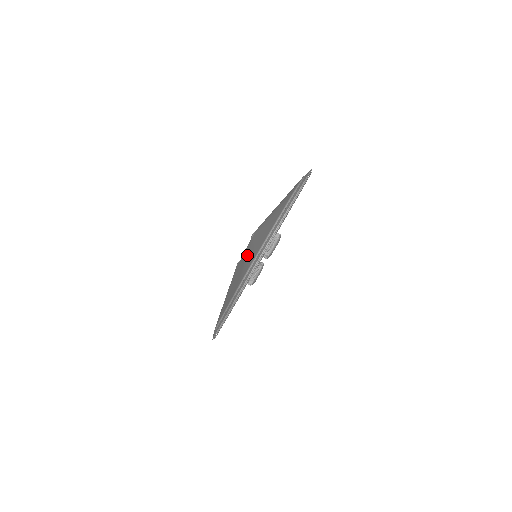
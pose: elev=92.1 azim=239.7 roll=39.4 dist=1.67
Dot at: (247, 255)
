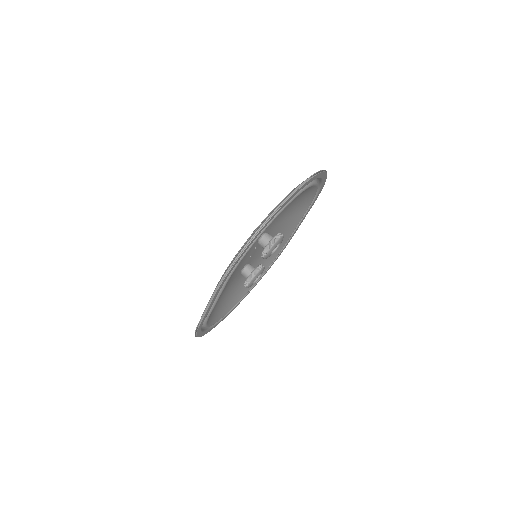
Dot at: occluded
